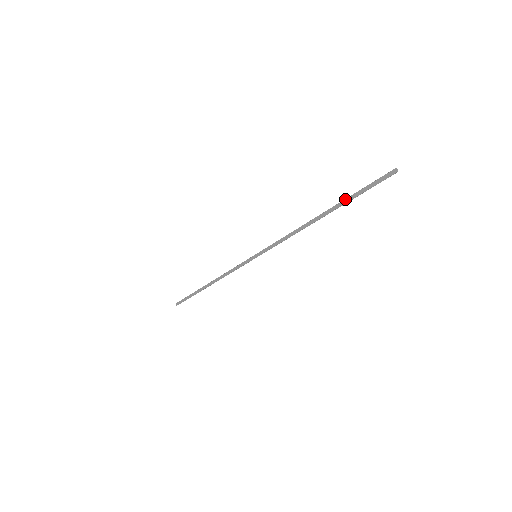
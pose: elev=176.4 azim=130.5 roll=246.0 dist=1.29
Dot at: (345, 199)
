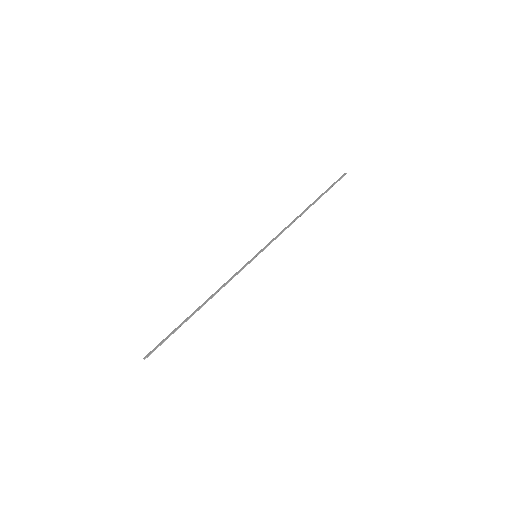
Dot at: (321, 195)
